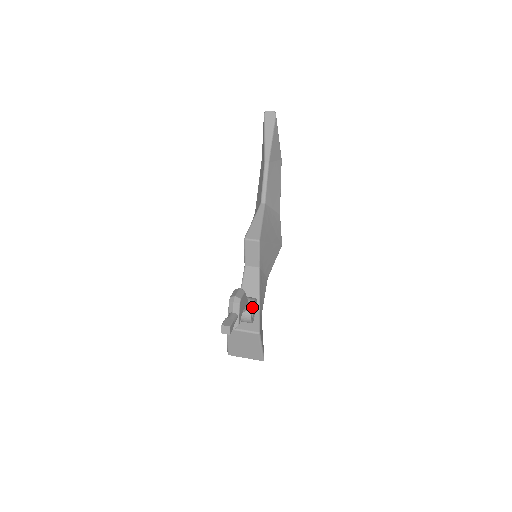
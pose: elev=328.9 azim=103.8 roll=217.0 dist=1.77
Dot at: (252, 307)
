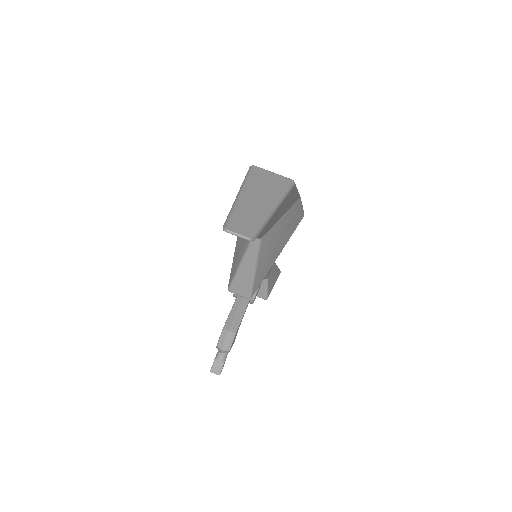
Dot at: (253, 302)
